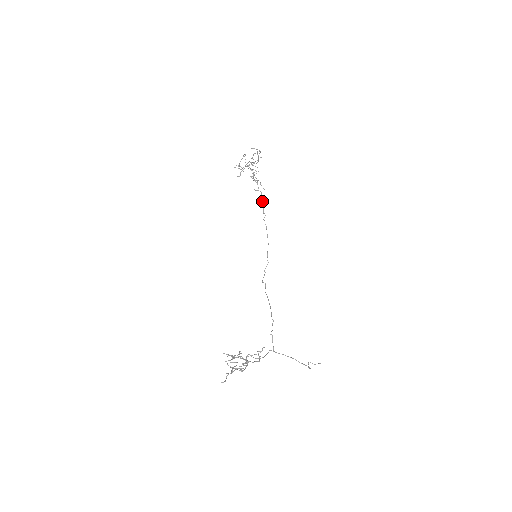
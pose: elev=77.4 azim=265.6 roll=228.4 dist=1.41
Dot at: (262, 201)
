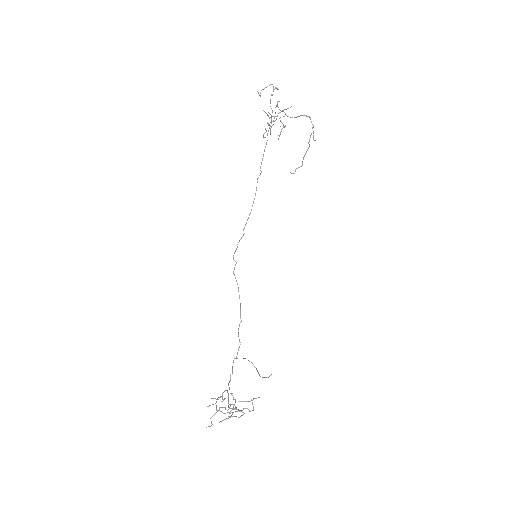
Dot at: occluded
